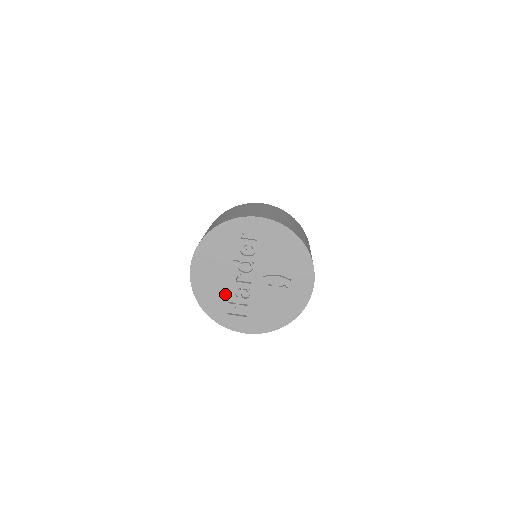
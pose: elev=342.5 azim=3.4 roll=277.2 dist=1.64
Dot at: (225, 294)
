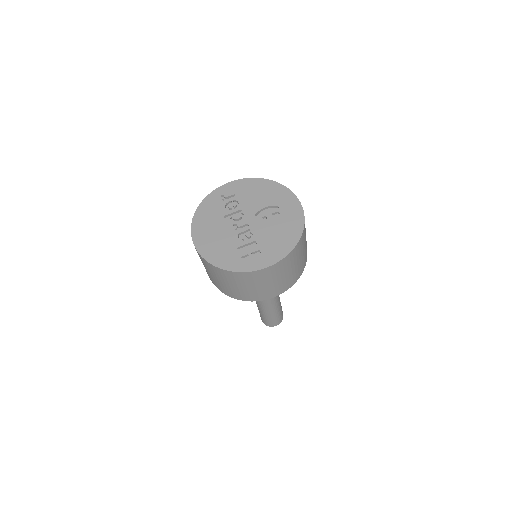
Dot at: (232, 245)
